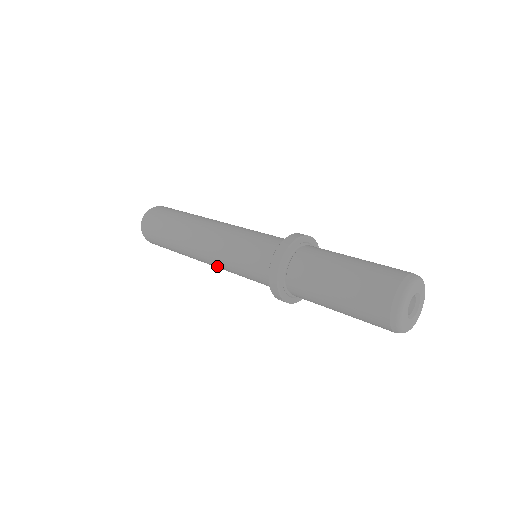
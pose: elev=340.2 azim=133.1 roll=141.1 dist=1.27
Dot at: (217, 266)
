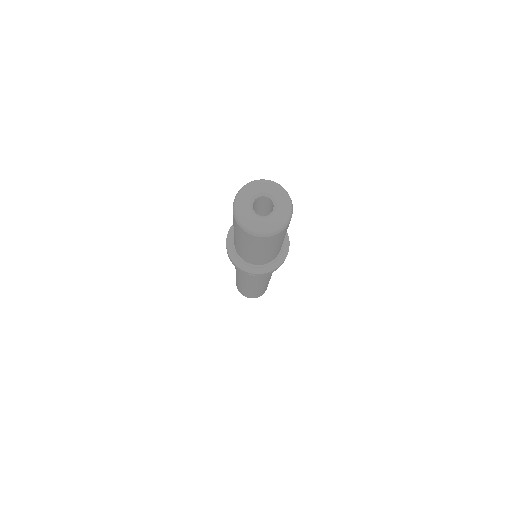
Dot at: (248, 282)
